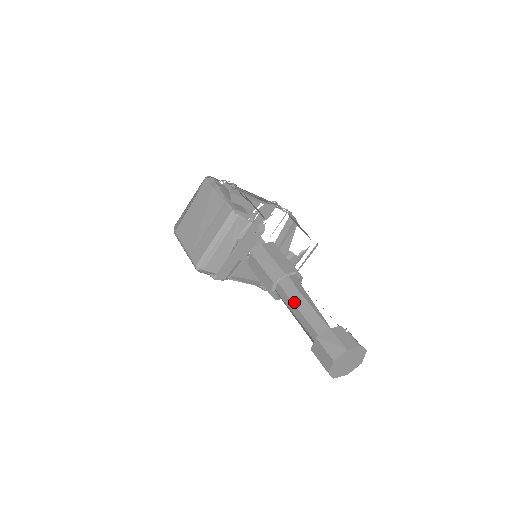
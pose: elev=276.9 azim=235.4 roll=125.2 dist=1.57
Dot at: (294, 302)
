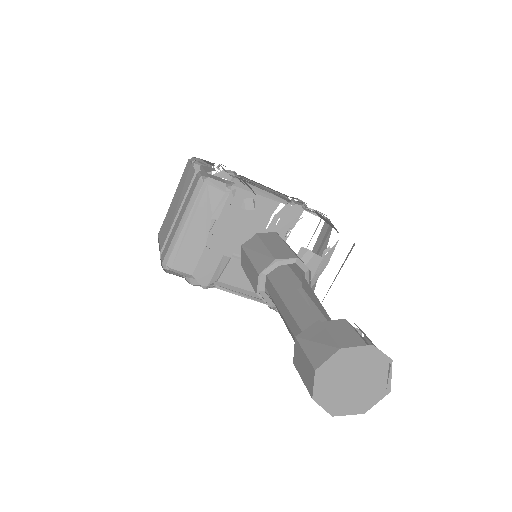
Dot at: (282, 296)
